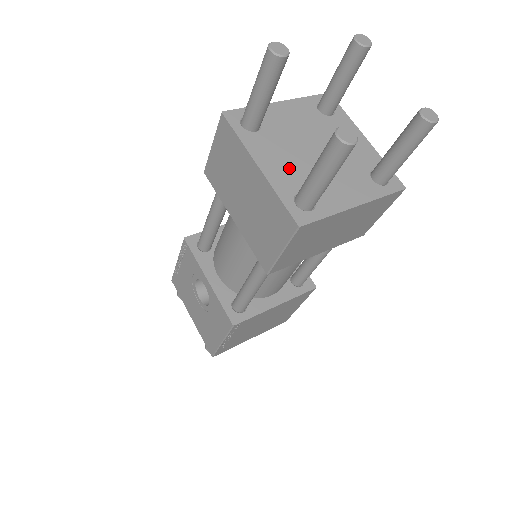
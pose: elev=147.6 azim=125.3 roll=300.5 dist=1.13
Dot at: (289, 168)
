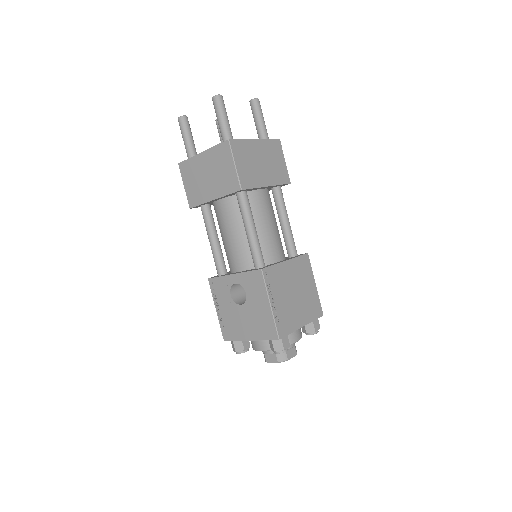
Dot at: occluded
